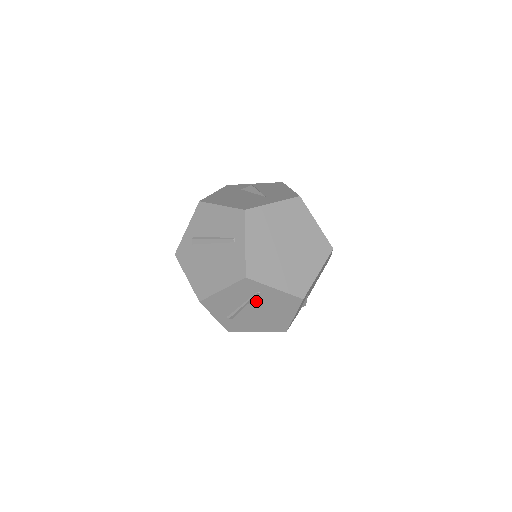
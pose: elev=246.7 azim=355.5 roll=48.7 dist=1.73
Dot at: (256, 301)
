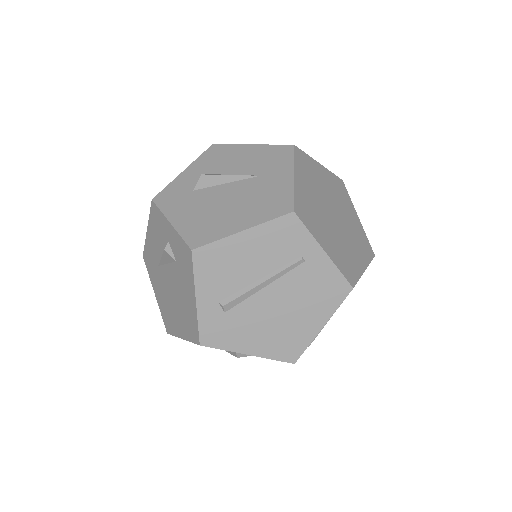
Dot at: occluded
